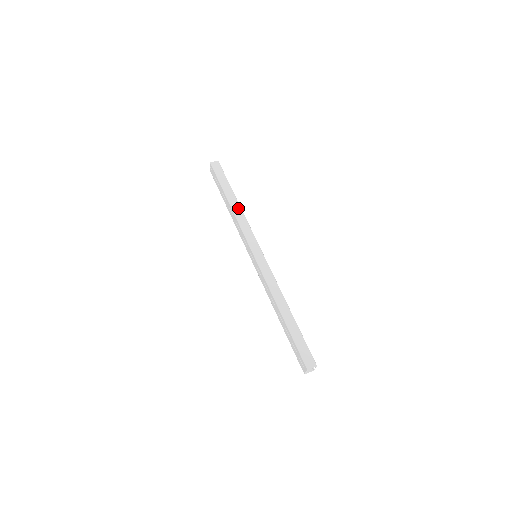
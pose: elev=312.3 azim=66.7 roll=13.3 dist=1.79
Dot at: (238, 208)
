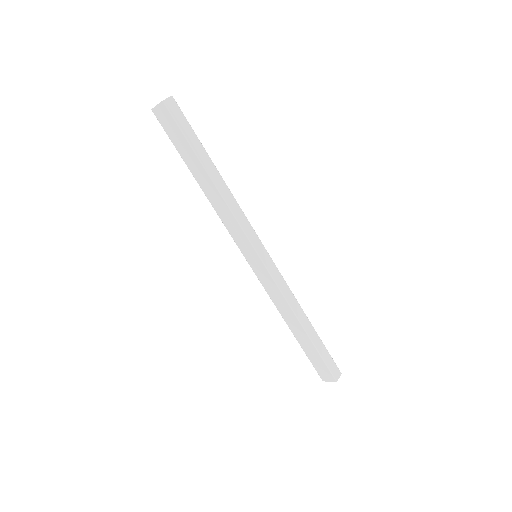
Dot at: (225, 187)
